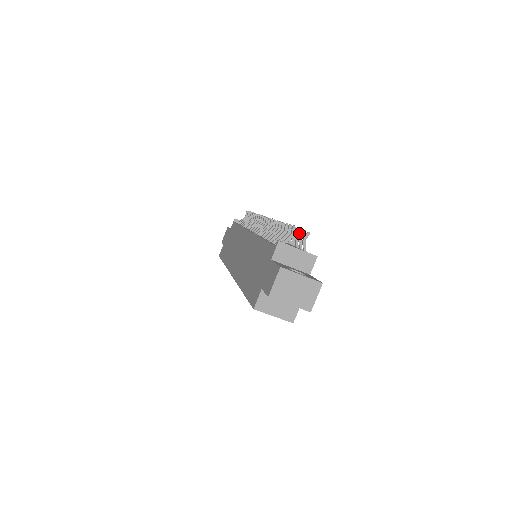
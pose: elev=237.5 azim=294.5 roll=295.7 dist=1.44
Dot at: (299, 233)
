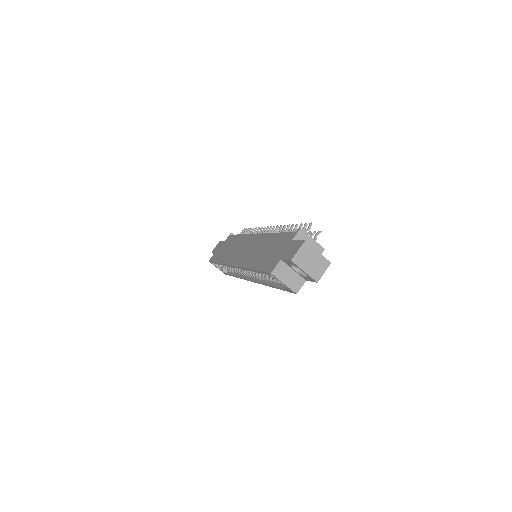
Dot at: (309, 234)
